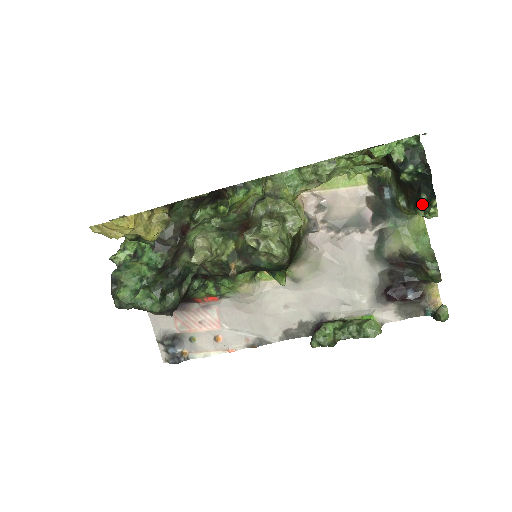
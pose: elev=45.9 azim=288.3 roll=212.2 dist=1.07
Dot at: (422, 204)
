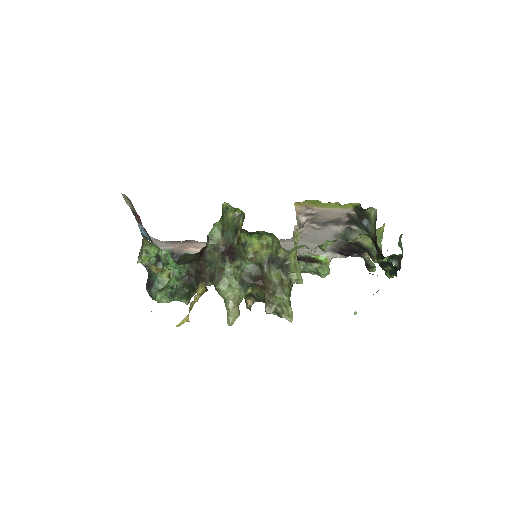
Dot at: (386, 269)
